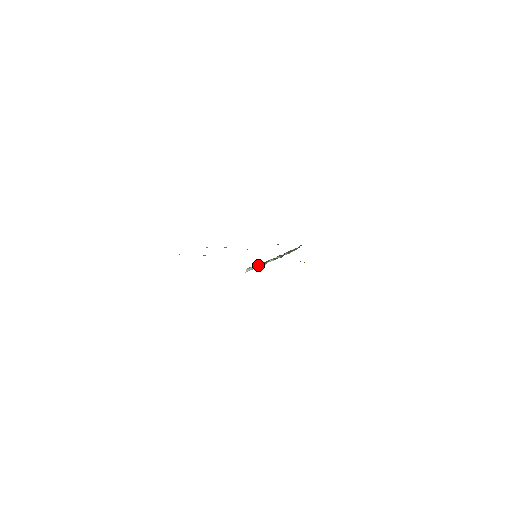
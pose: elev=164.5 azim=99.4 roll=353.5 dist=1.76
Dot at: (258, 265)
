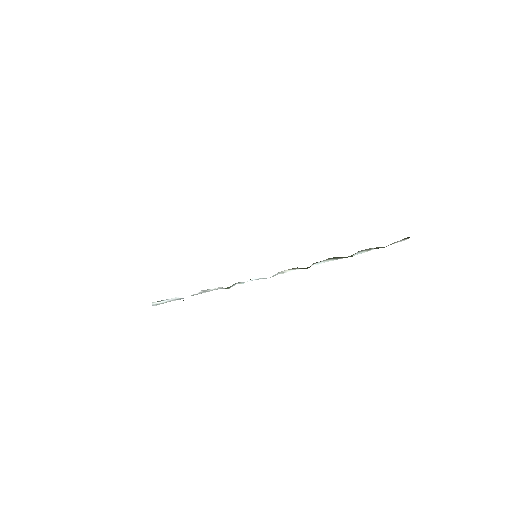
Dot at: (203, 290)
